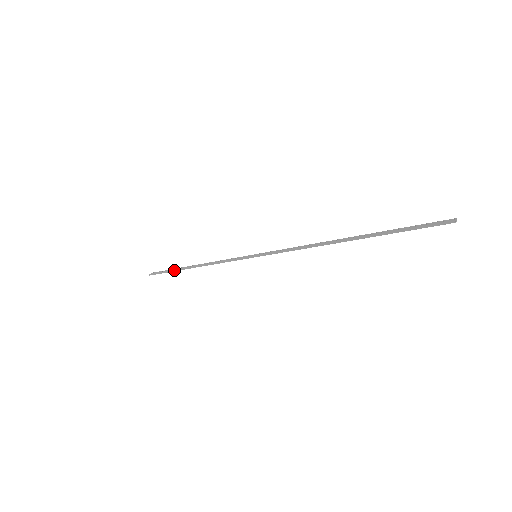
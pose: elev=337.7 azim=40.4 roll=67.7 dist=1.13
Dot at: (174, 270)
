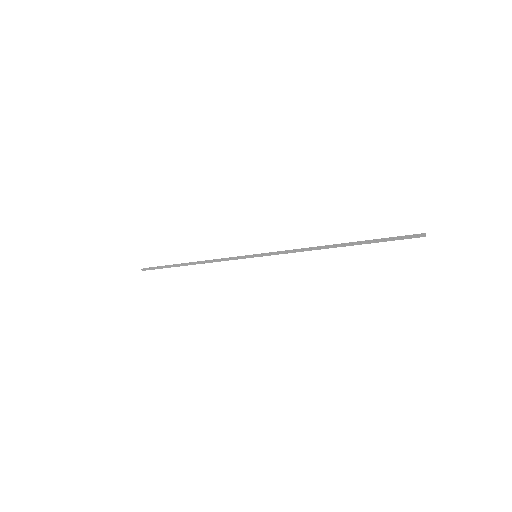
Dot at: (171, 266)
